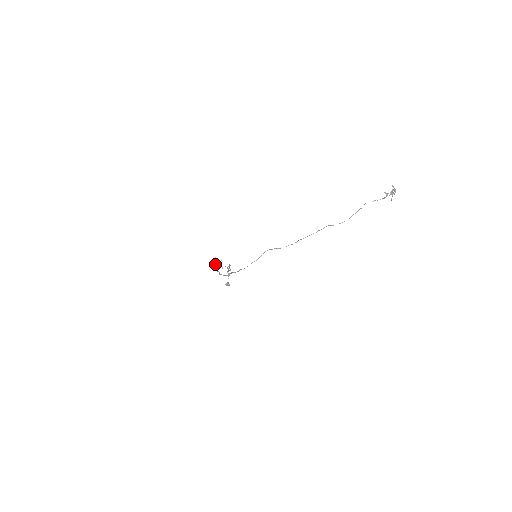
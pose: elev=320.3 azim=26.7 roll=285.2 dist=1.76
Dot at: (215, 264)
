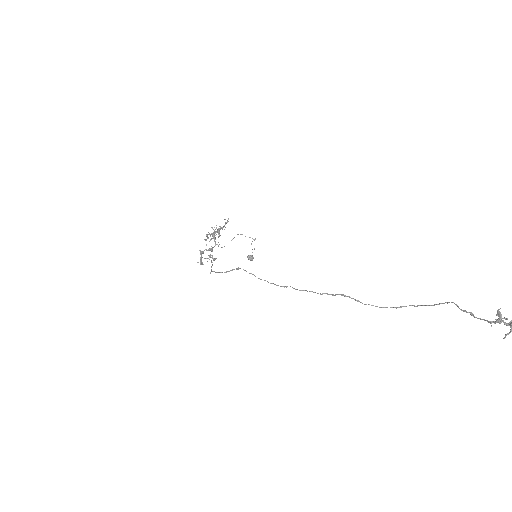
Dot at: occluded
